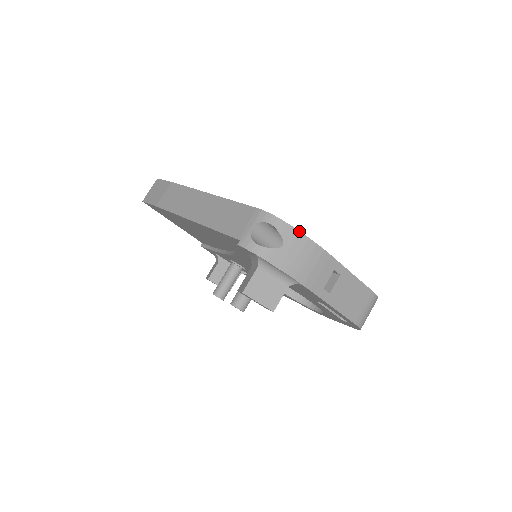
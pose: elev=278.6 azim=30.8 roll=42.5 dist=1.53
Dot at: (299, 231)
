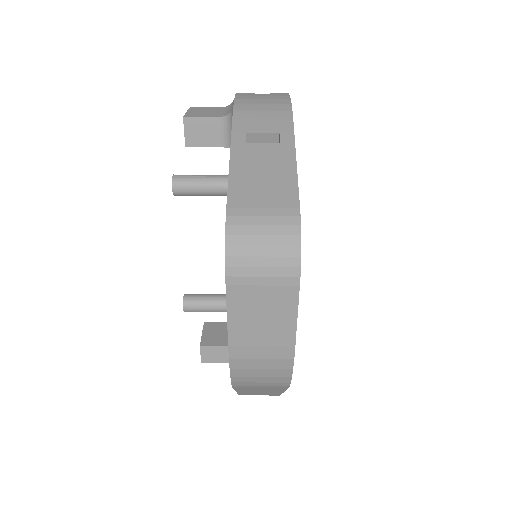
Dot at: occluded
